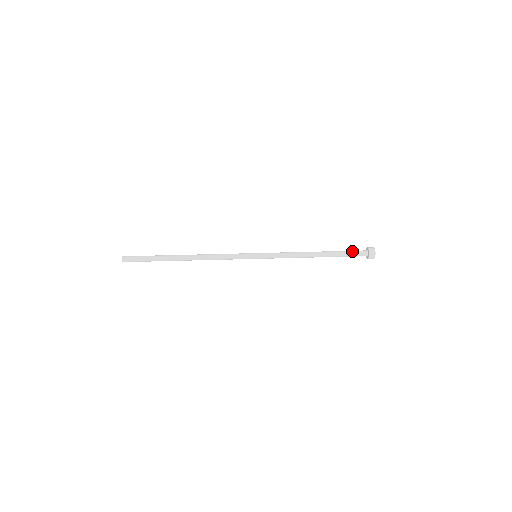
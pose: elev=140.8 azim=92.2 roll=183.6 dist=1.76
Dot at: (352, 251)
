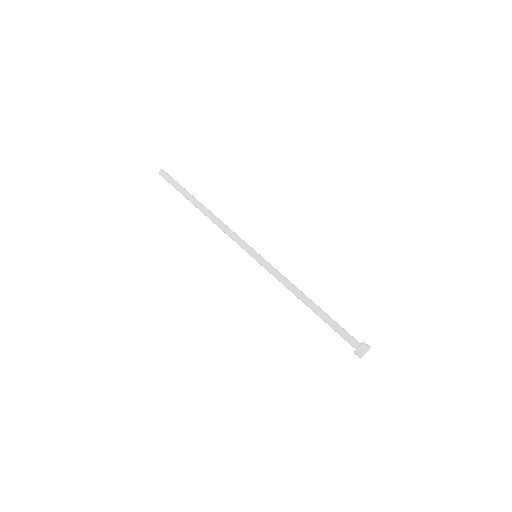
Dot at: (341, 334)
